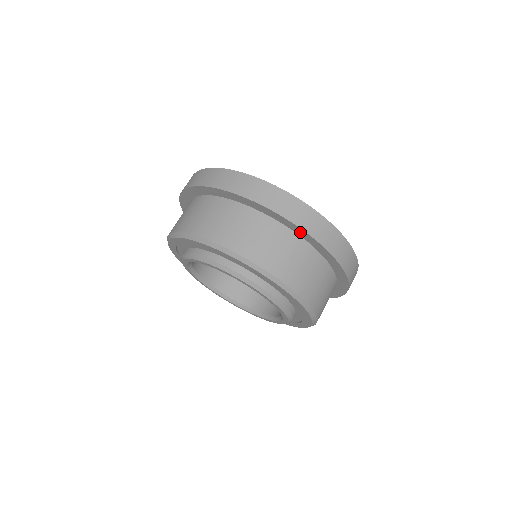
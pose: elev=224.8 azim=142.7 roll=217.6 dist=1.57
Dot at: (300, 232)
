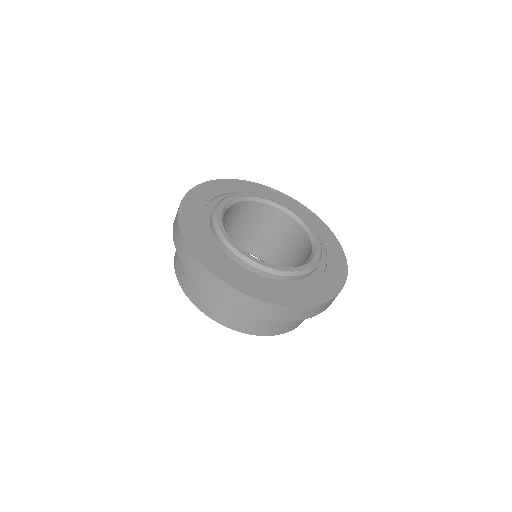
Dot at: occluded
